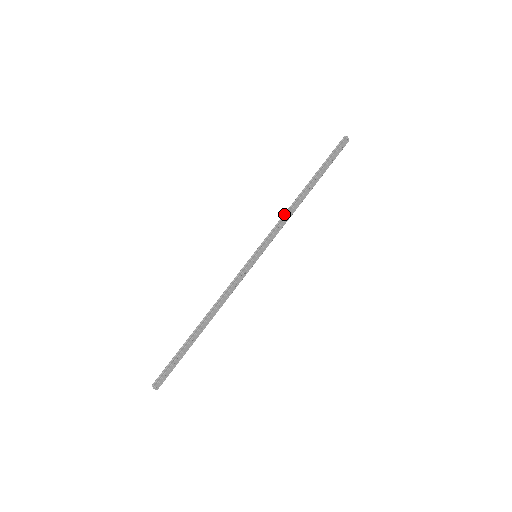
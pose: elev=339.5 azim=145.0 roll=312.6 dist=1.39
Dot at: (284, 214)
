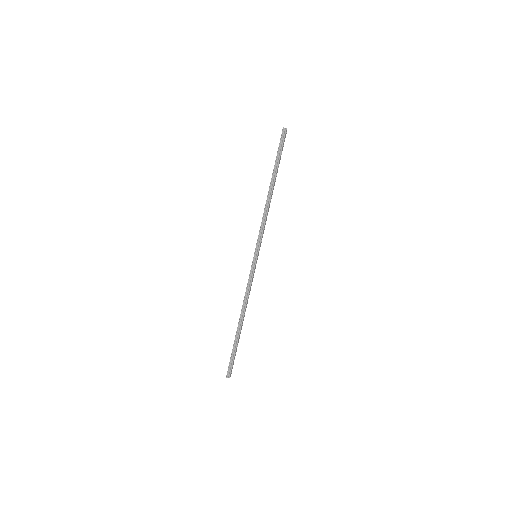
Dot at: (263, 215)
